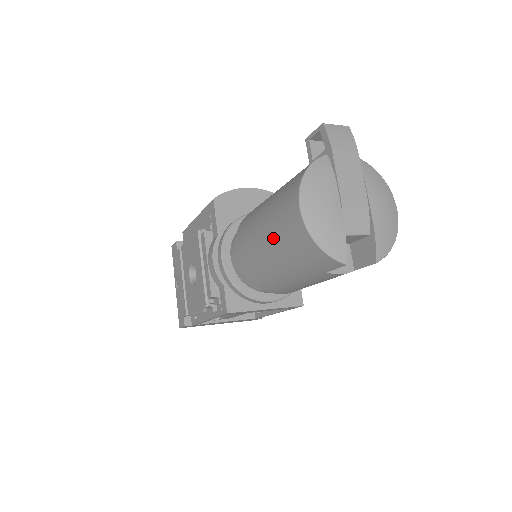
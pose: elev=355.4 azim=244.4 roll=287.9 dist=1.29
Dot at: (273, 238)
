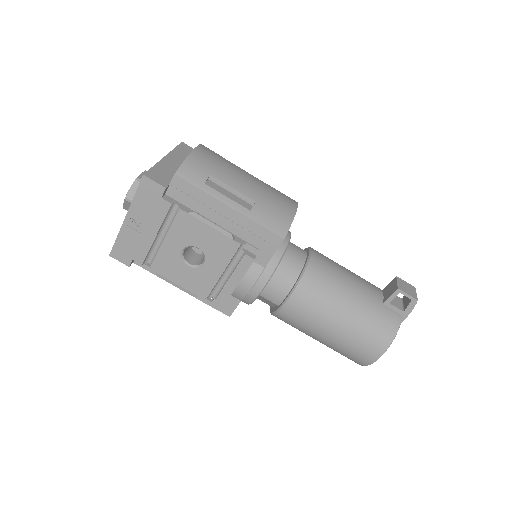
Dot at: (339, 342)
